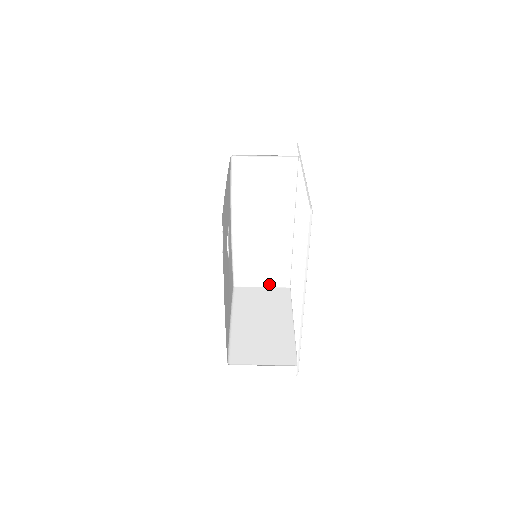
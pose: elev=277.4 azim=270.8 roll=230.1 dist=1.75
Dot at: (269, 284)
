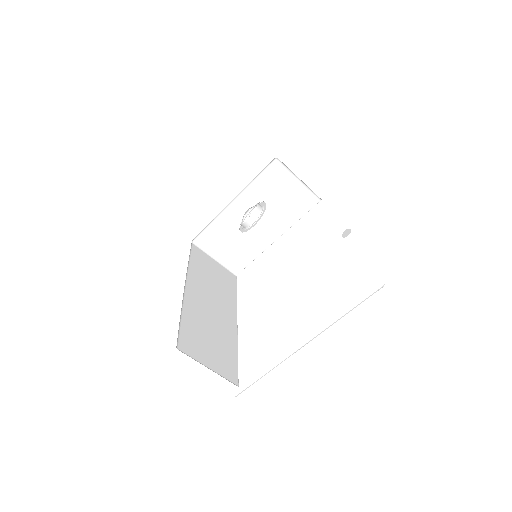
Dot at: (306, 185)
